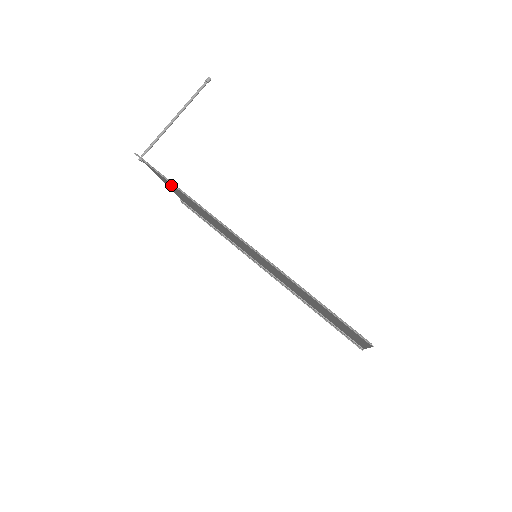
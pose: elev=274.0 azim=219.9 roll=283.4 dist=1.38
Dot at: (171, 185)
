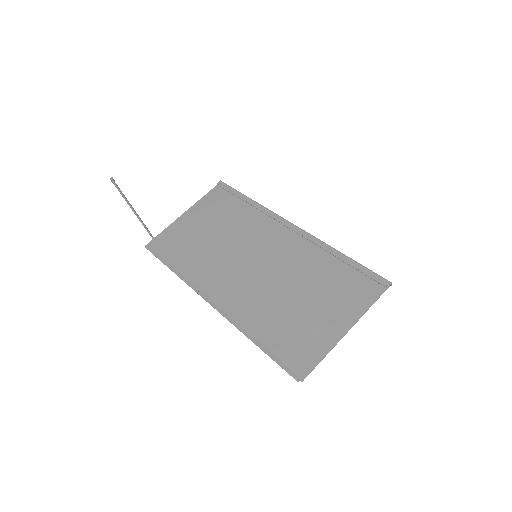
Dot at: (176, 247)
